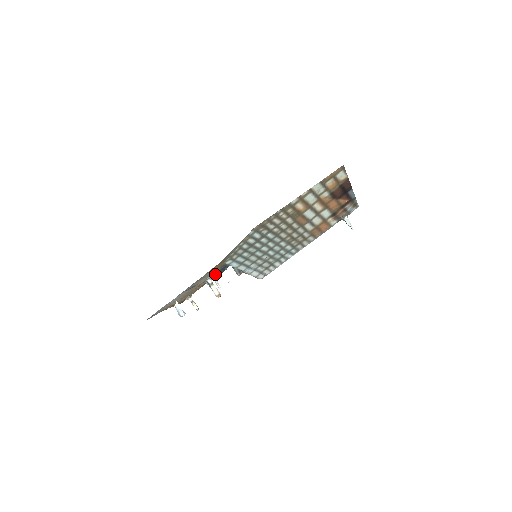
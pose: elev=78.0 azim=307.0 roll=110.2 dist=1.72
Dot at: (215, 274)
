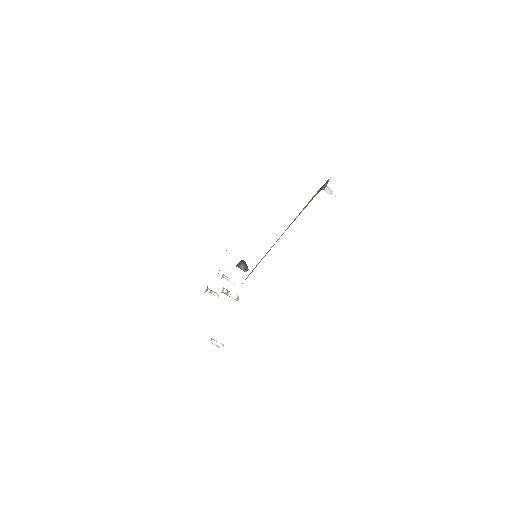
Dot at: occluded
